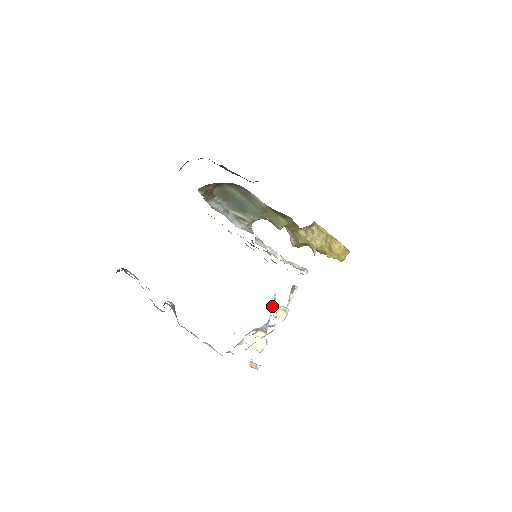
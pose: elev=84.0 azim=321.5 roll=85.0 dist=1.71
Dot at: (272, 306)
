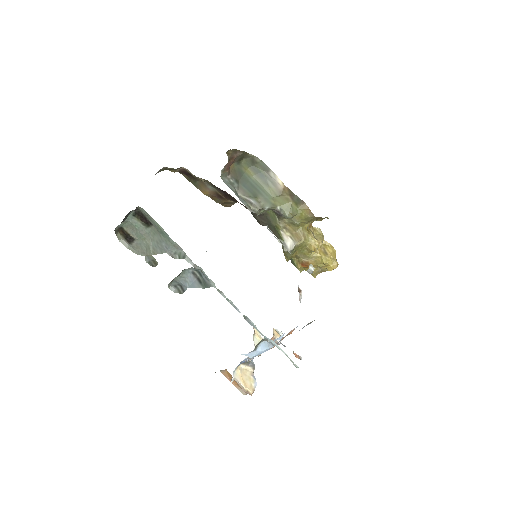
Dot at: (253, 340)
